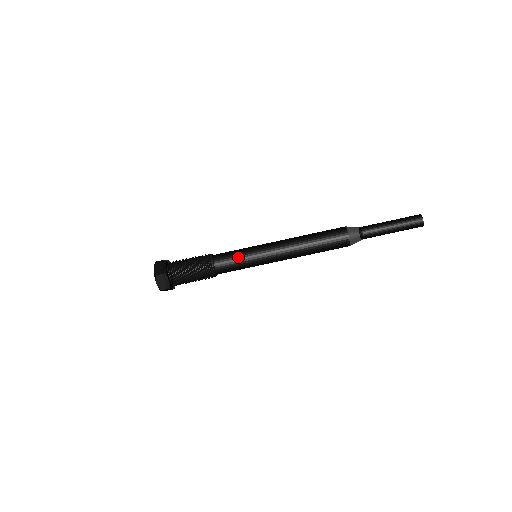
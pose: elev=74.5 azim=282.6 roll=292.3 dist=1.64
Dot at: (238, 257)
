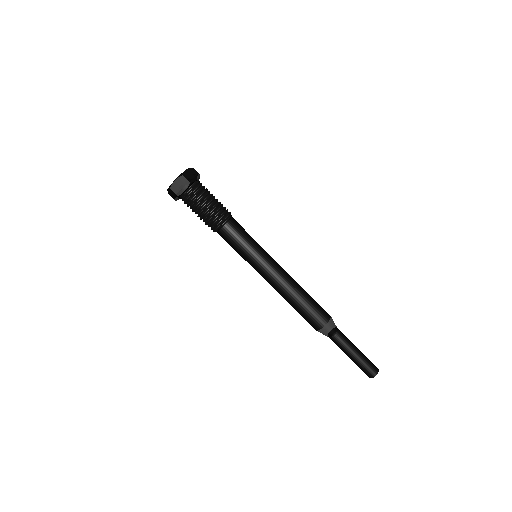
Dot at: (247, 241)
